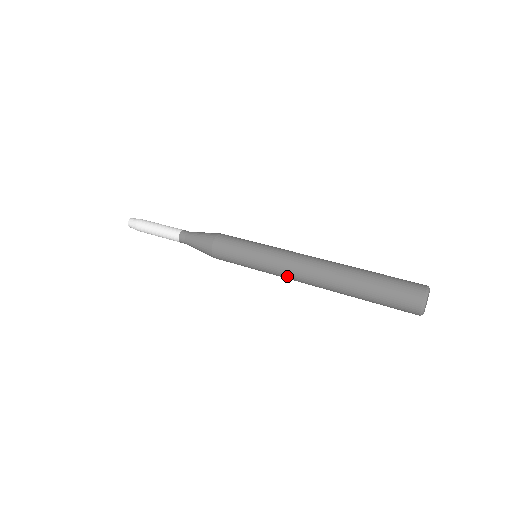
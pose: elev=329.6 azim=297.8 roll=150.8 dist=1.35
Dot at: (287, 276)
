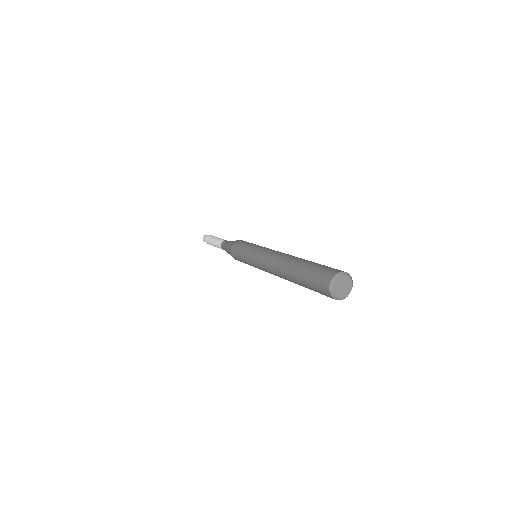
Dot at: occluded
